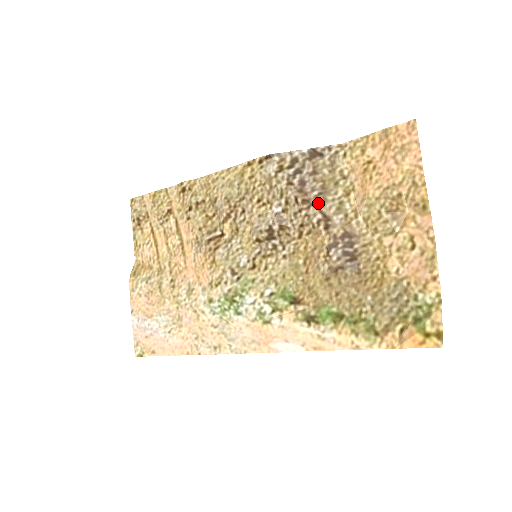
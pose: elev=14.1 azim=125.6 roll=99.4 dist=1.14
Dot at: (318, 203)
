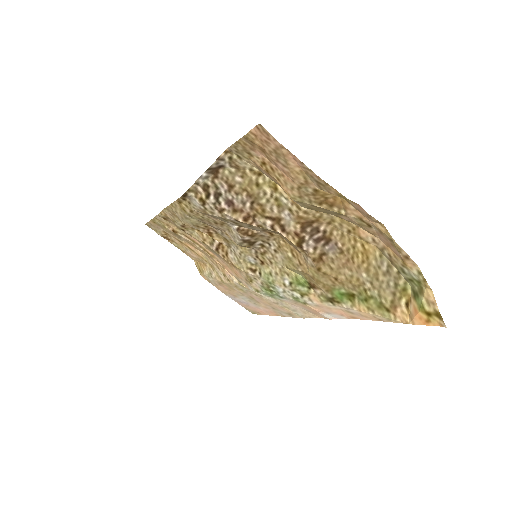
Dot at: (258, 212)
